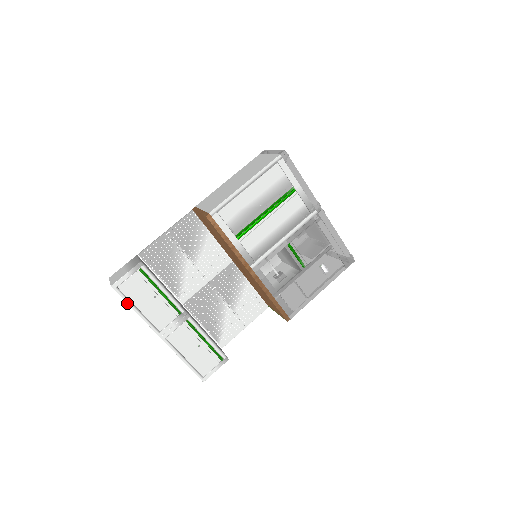
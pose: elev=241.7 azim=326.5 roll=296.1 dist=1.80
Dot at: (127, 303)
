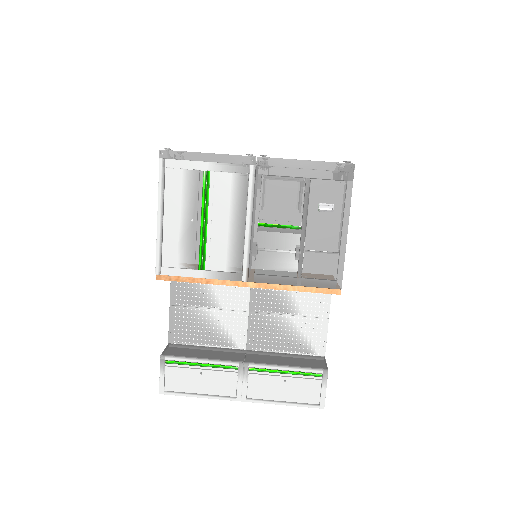
Dot at: occluded
